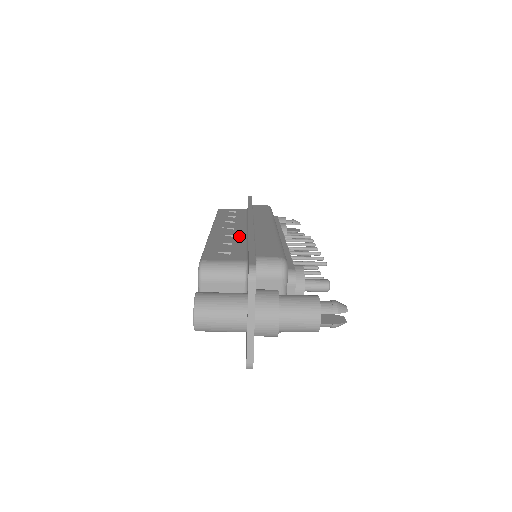
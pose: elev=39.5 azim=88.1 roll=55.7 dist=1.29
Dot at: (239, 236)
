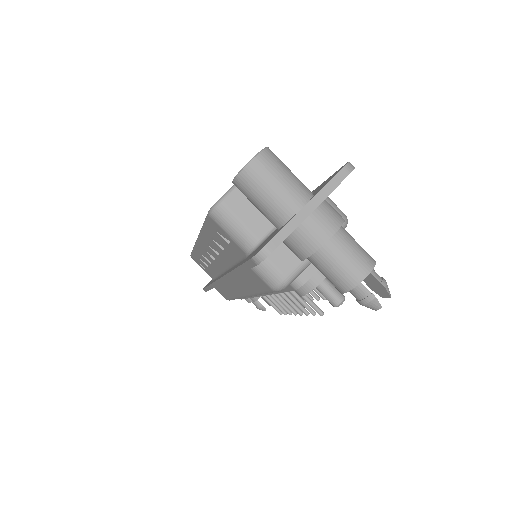
Dot at: occluded
